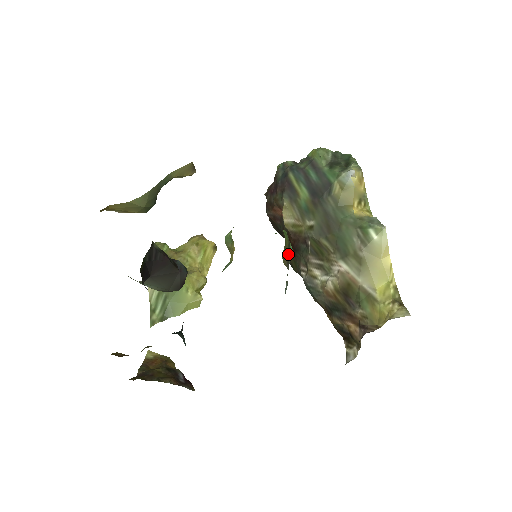
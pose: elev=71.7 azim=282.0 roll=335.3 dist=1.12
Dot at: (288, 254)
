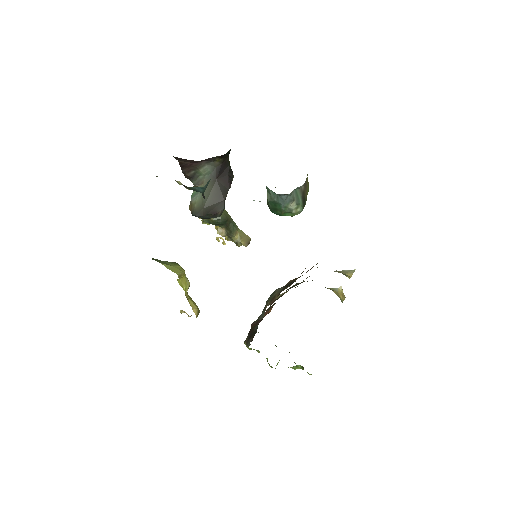
Dot at: (304, 196)
